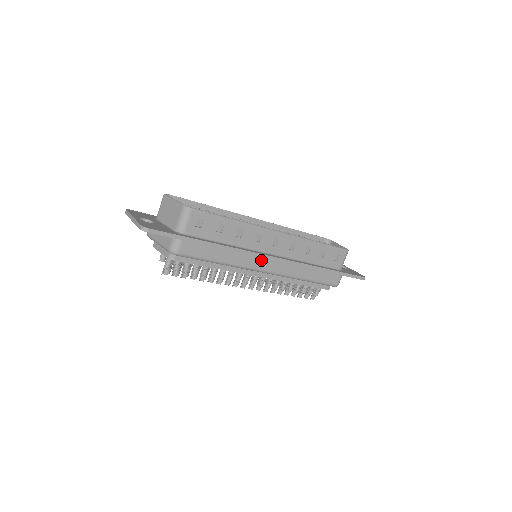
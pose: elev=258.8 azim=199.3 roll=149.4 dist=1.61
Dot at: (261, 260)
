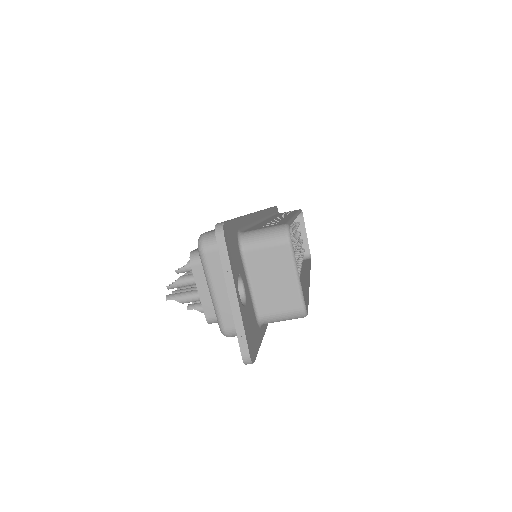
Dot at: occluded
